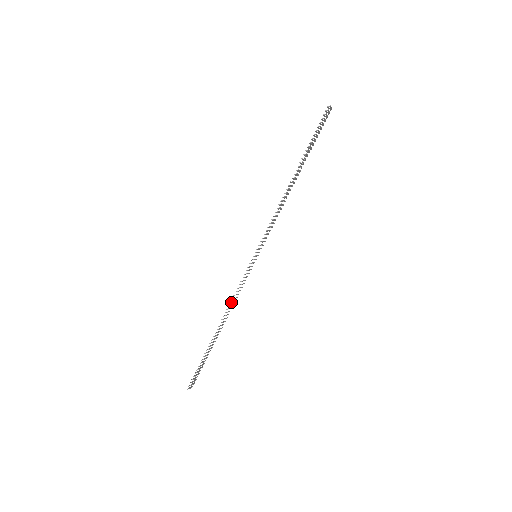
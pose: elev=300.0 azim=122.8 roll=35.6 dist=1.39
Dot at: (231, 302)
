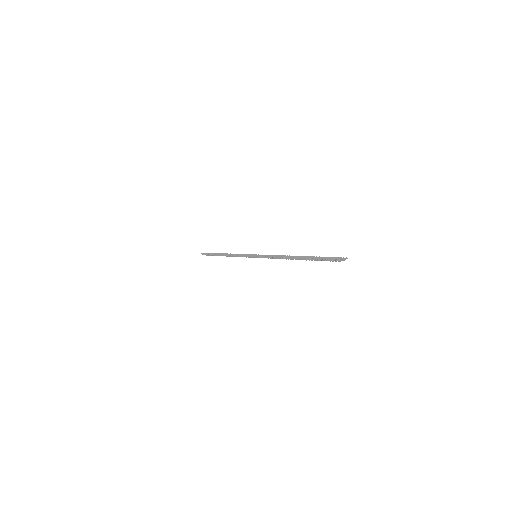
Dot at: (233, 255)
